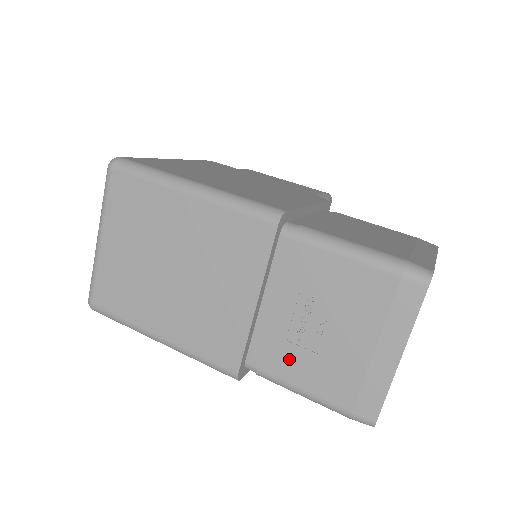
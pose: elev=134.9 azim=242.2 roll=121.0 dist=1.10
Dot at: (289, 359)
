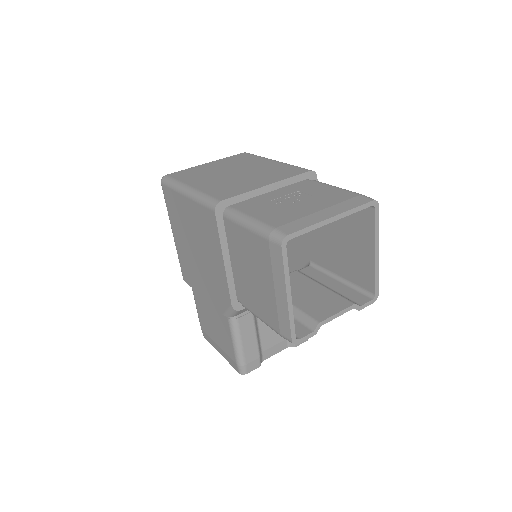
Dot at: (260, 207)
